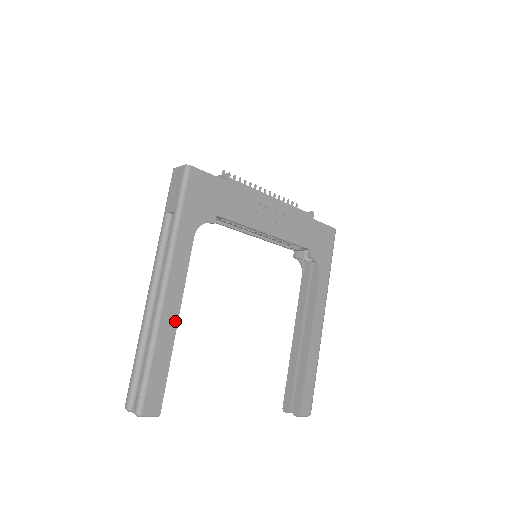
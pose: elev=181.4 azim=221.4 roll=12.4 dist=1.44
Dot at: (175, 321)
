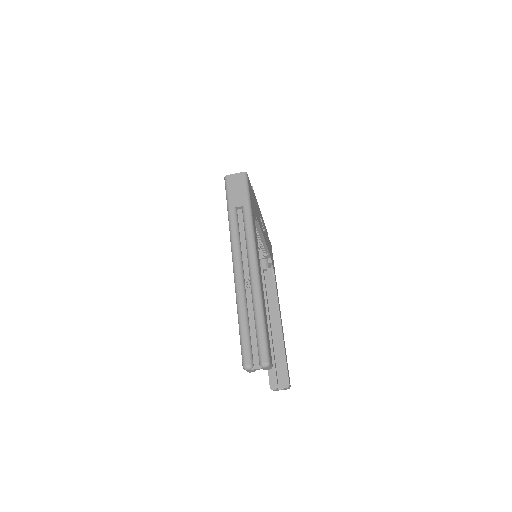
Dot at: (263, 291)
